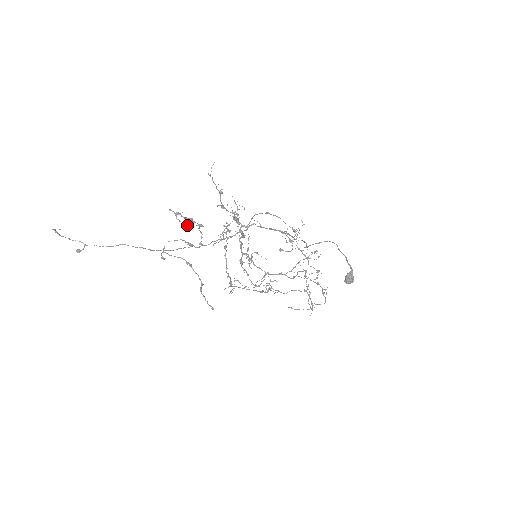
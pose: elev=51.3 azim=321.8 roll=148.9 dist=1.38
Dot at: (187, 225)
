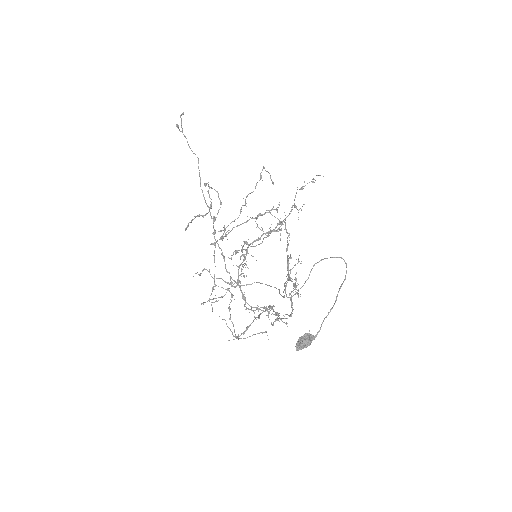
Dot at: occluded
